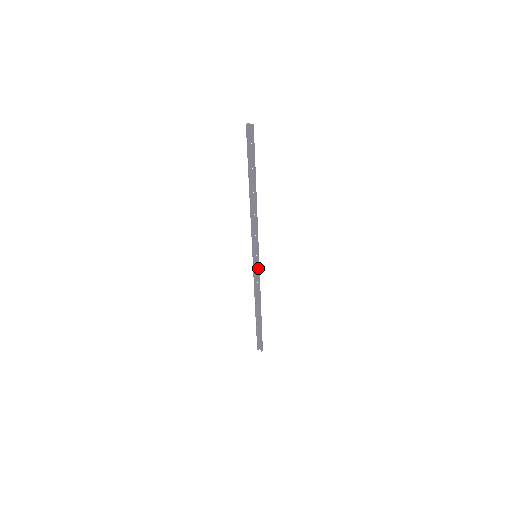
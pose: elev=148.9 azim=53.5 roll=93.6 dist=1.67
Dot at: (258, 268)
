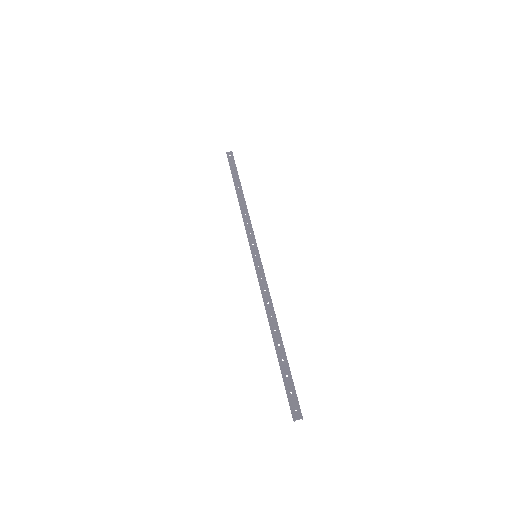
Dot at: (256, 243)
